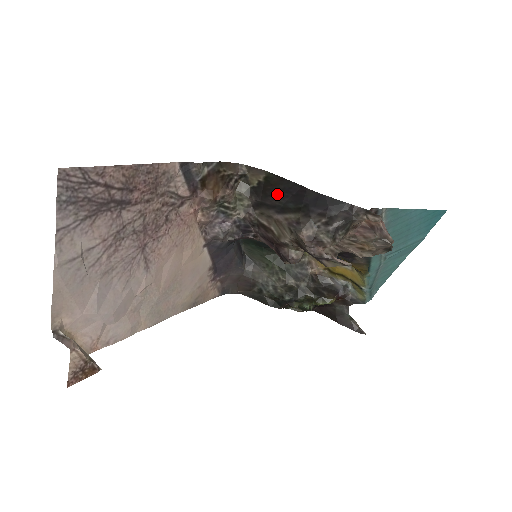
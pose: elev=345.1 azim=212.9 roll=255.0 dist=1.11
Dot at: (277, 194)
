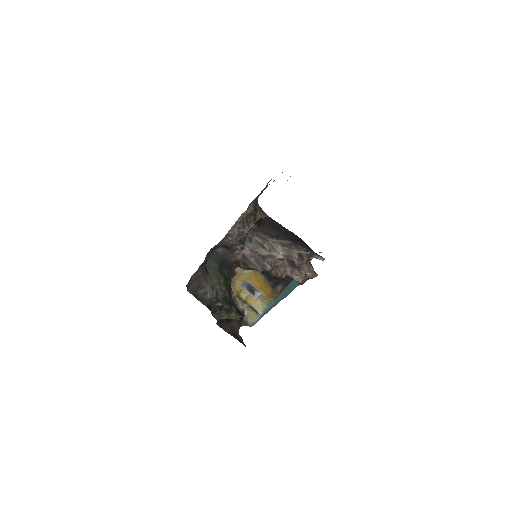
Dot at: (273, 228)
